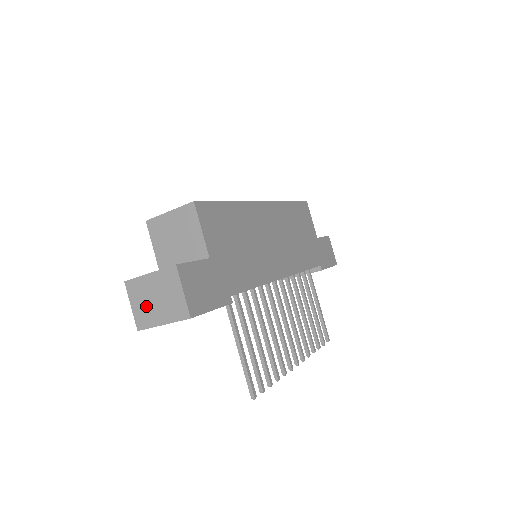
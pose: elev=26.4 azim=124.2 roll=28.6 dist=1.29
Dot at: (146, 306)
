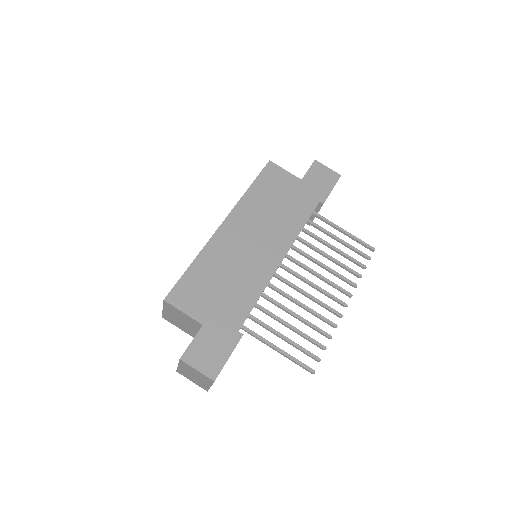
Dot at: (195, 380)
